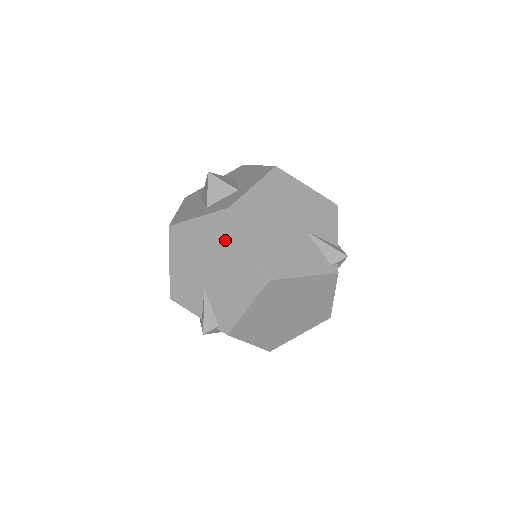
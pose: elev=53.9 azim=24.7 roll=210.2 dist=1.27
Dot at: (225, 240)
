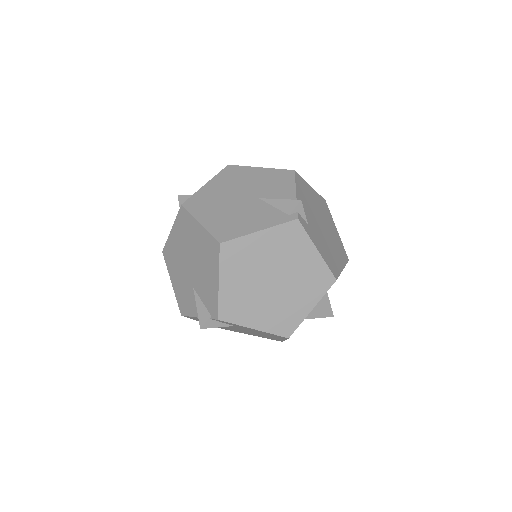
Dot at: (188, 233)
